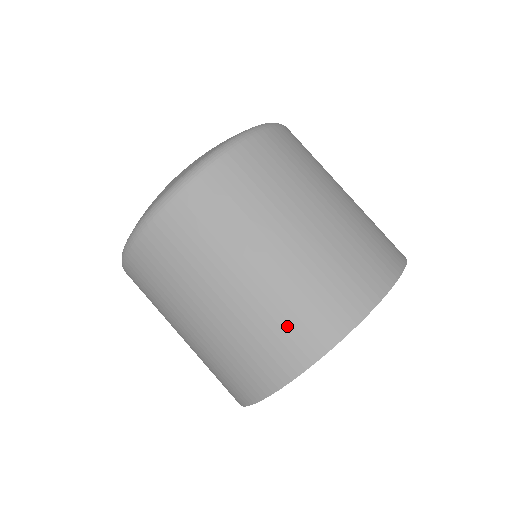
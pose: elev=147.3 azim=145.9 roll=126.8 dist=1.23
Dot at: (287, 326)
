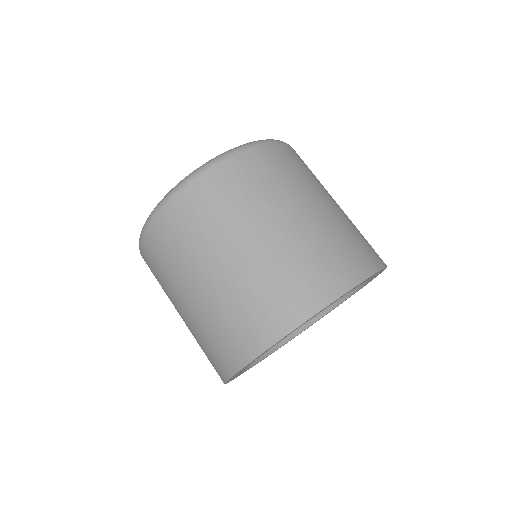
Dot at: (359, 241)
